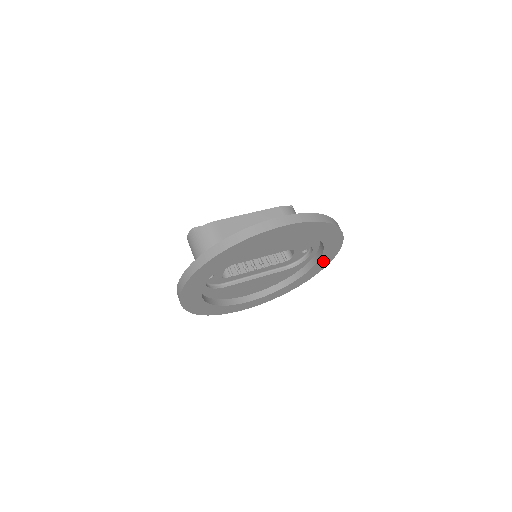
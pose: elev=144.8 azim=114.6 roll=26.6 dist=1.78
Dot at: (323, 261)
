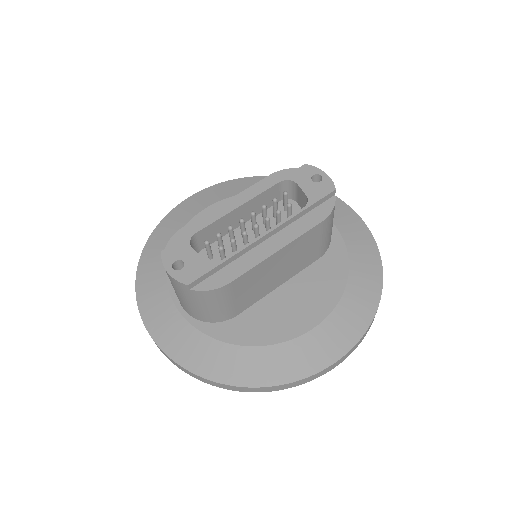
Dot at: occluded
